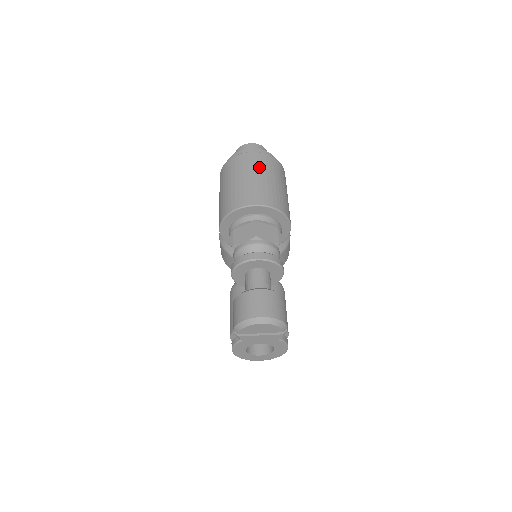
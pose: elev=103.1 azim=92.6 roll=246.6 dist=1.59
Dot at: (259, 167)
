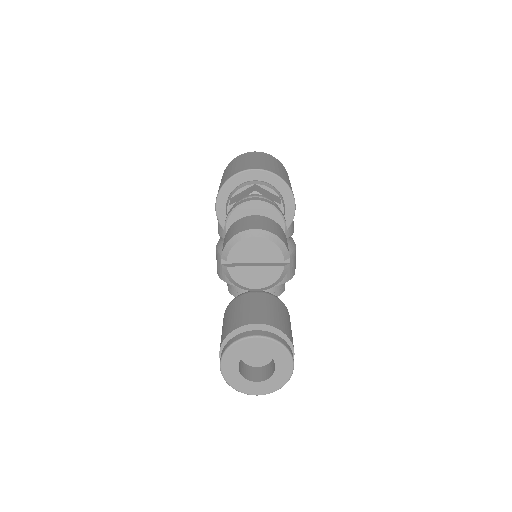
Dot at: (262, 156)
